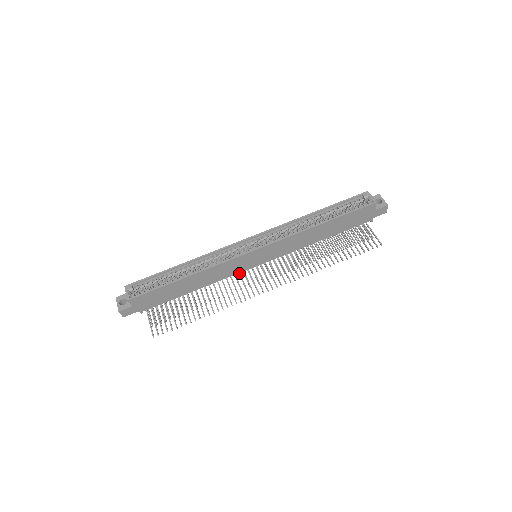
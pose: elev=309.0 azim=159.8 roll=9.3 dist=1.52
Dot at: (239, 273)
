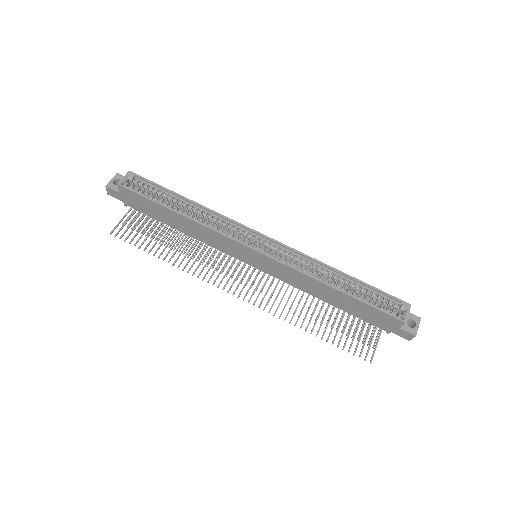
Dot at: (230, 255)
